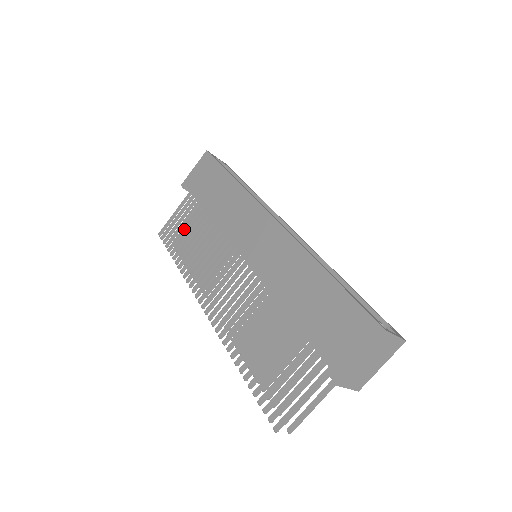
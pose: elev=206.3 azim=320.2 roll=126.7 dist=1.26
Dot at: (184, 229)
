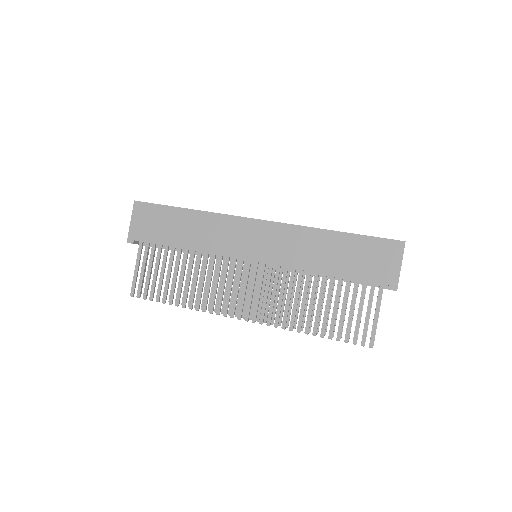
Dot at: (162, 275)
